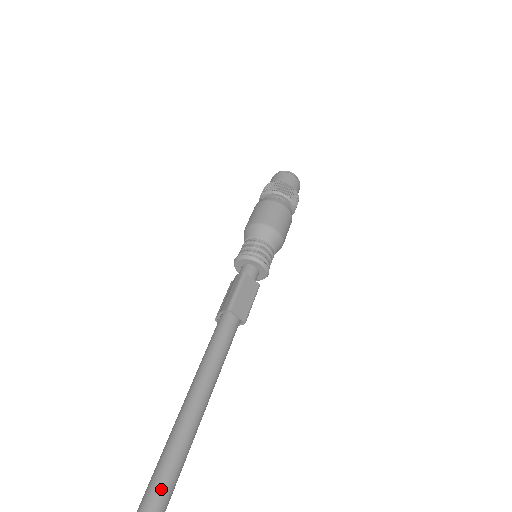
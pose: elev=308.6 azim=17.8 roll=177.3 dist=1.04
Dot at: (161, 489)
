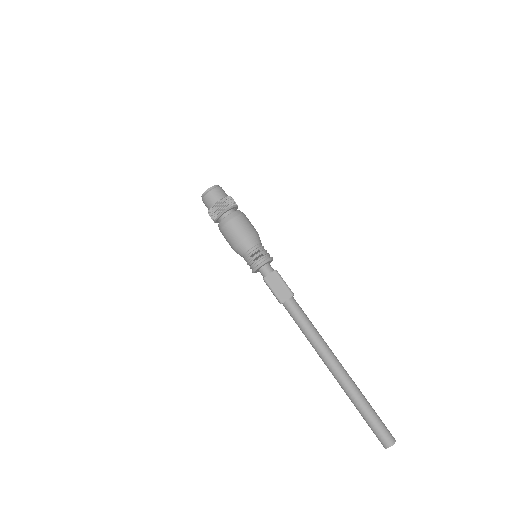
Dot at: (350, 392)
